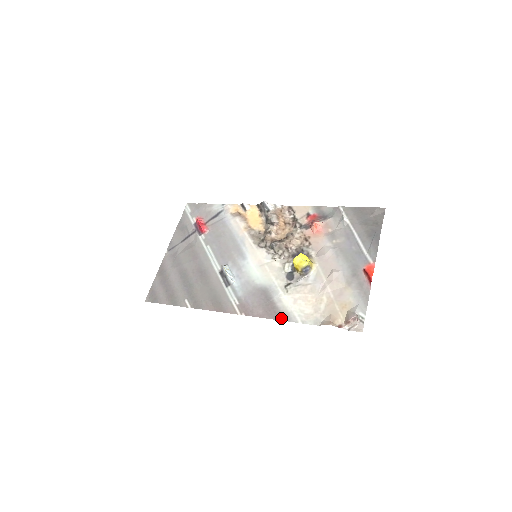
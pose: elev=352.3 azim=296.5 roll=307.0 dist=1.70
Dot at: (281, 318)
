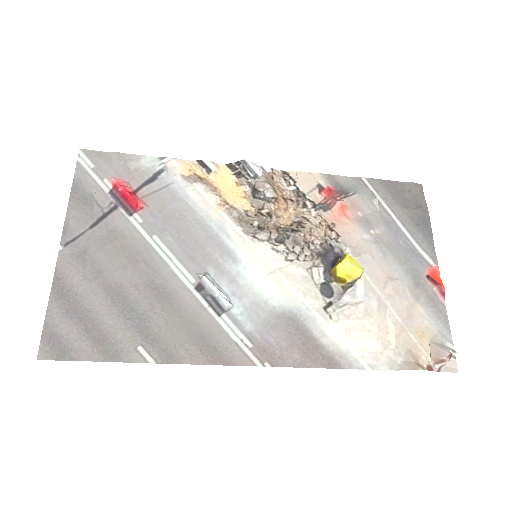
Dot at: (336, 364)
